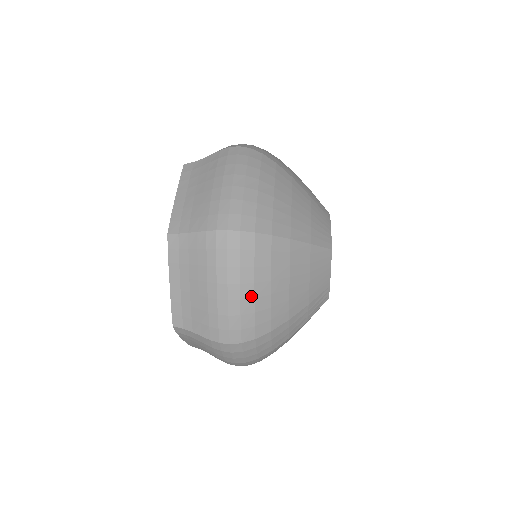
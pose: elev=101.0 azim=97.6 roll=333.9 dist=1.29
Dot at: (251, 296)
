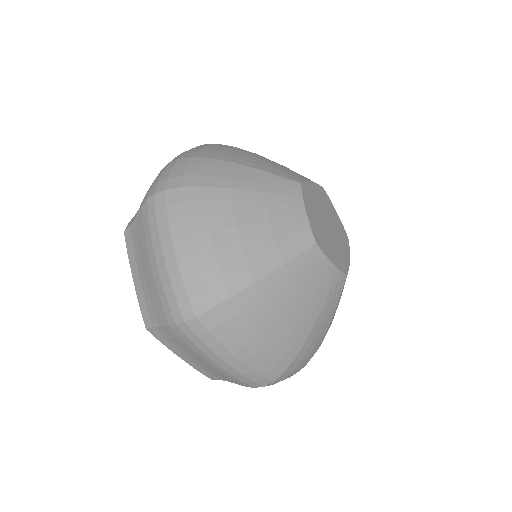
Dot at: (250, 355)
